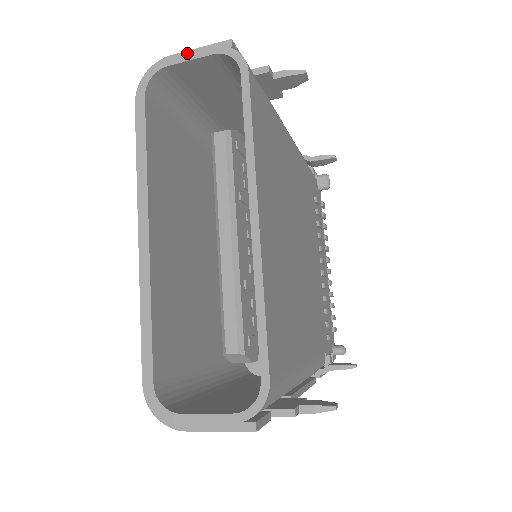
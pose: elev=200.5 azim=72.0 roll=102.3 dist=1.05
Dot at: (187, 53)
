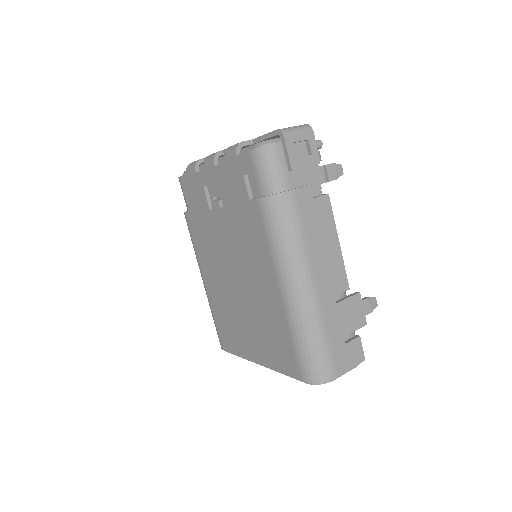
Dot at: occluded
